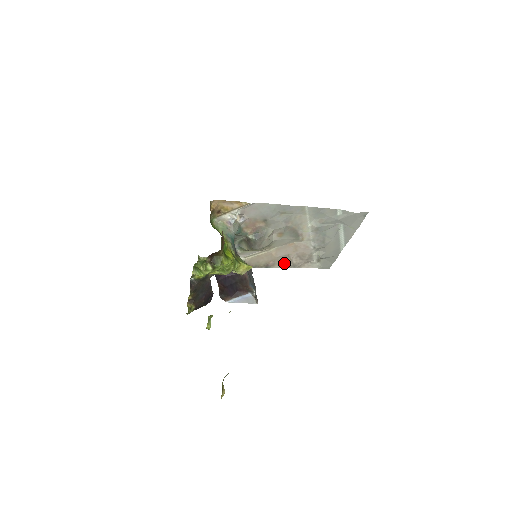
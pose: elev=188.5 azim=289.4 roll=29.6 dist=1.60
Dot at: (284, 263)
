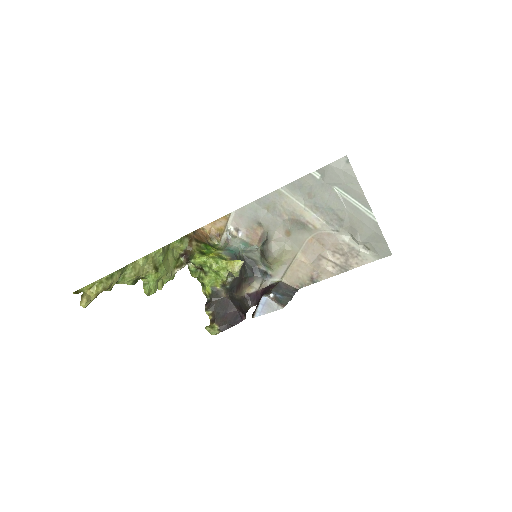
Dot at: (328, 269)
